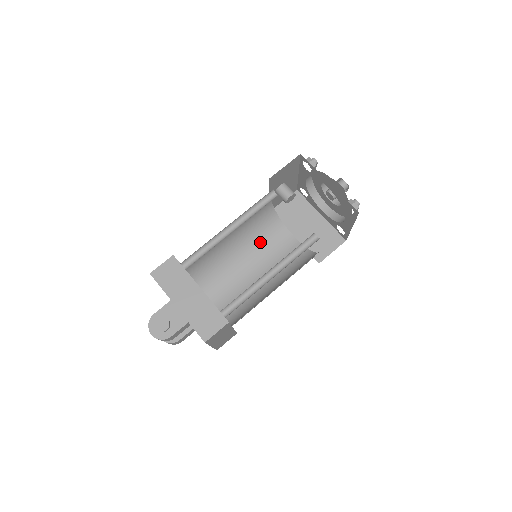
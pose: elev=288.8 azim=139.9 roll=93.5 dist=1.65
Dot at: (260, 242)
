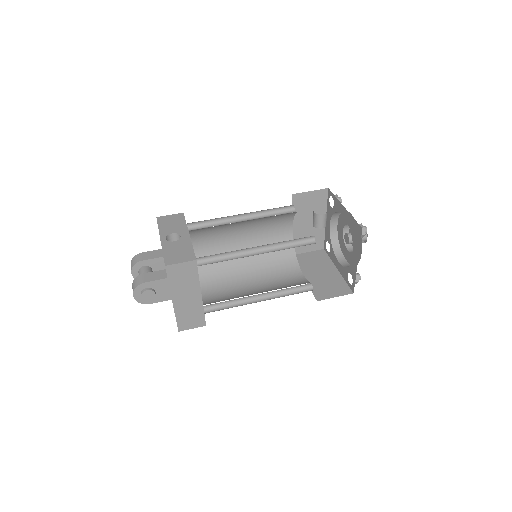
Dot at: (264, 221)
